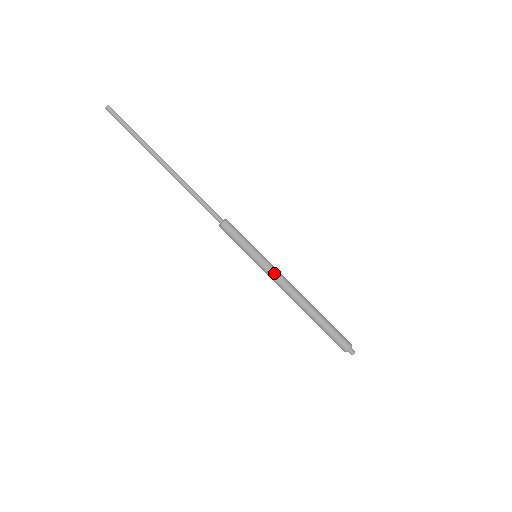
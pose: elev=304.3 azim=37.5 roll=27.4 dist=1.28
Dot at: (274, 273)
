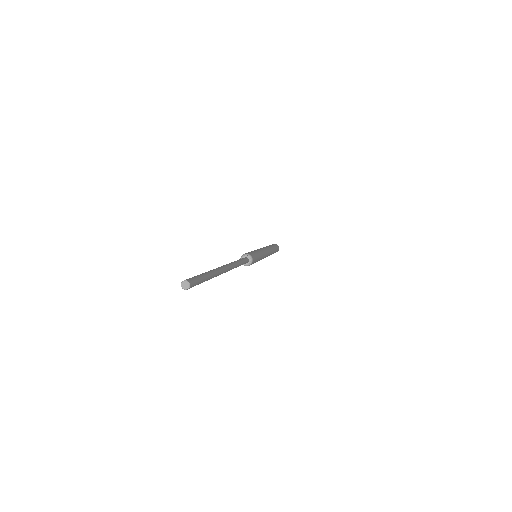
Dot at: occluded
